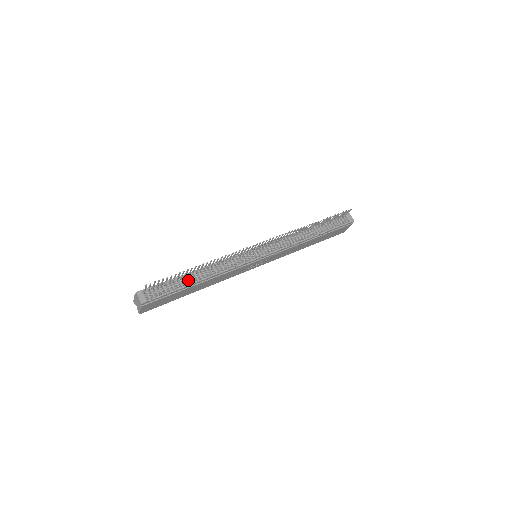
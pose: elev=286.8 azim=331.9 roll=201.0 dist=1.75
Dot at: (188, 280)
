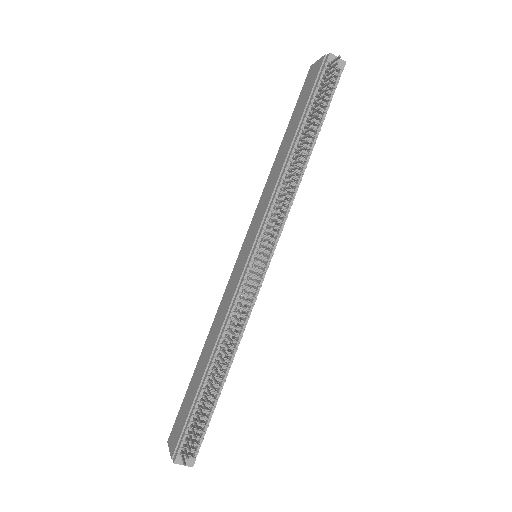
Dot at: occluded
